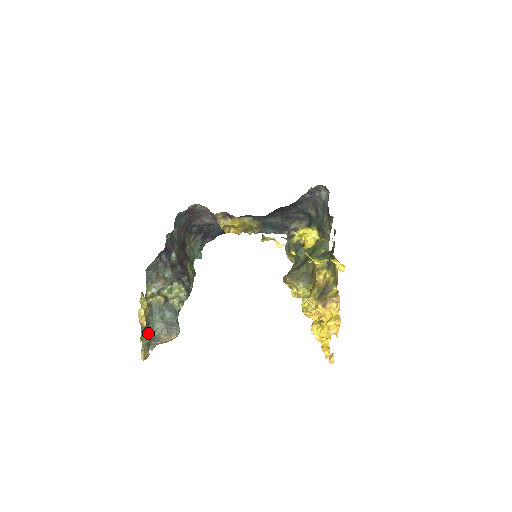
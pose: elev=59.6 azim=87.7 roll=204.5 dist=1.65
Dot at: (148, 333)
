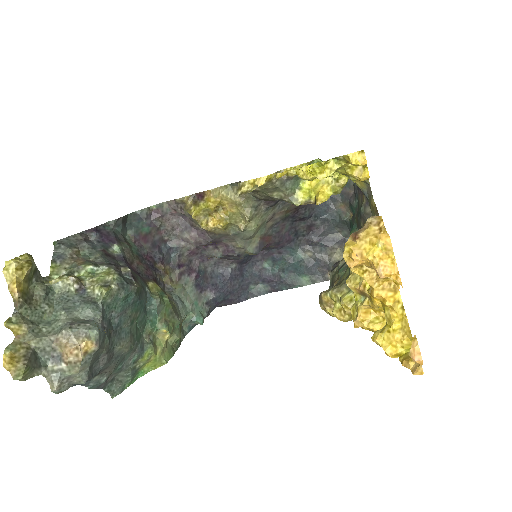
Dot at: (33, 328)
